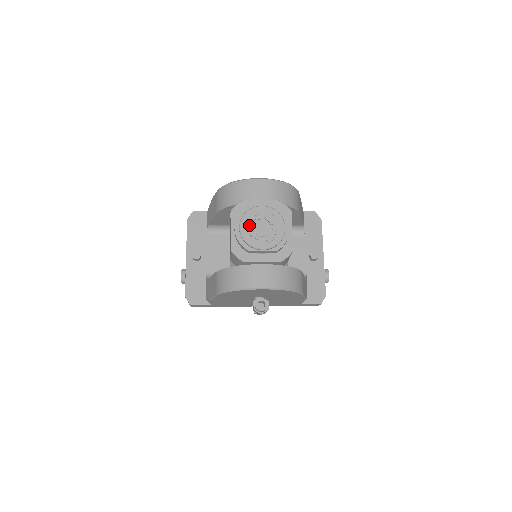
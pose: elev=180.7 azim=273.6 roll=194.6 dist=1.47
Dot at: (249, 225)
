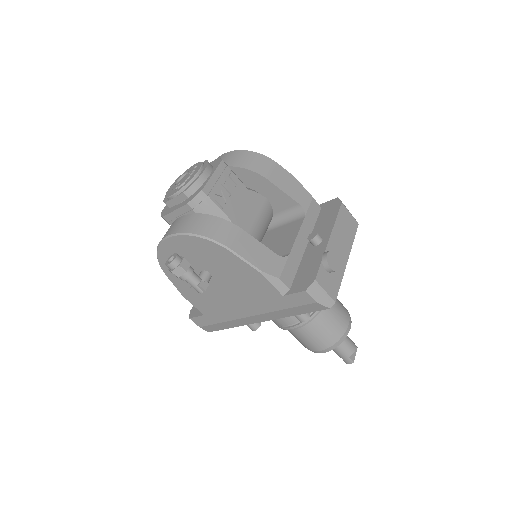
Dot at: (175, 182)
